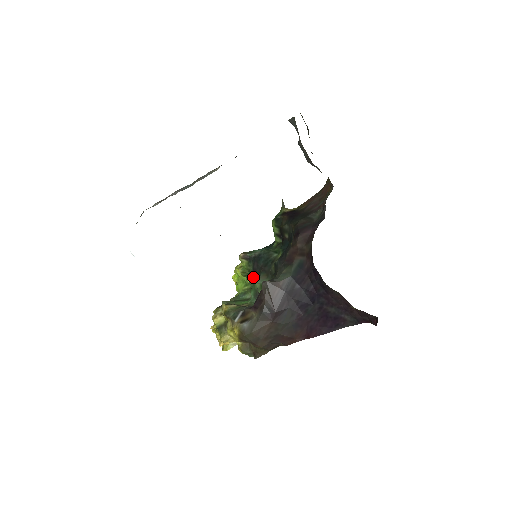
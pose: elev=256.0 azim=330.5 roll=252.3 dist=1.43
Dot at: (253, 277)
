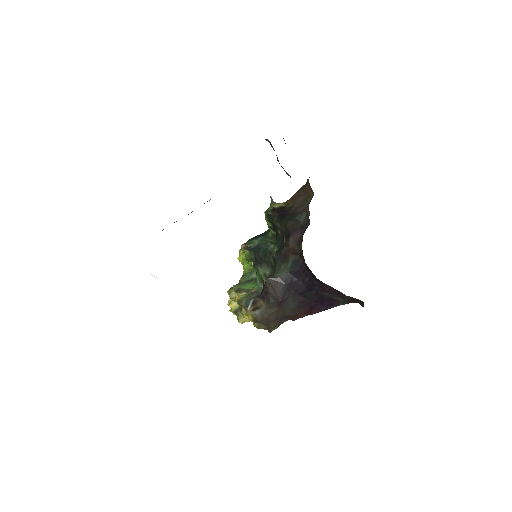
Dot at: (256, 265)
